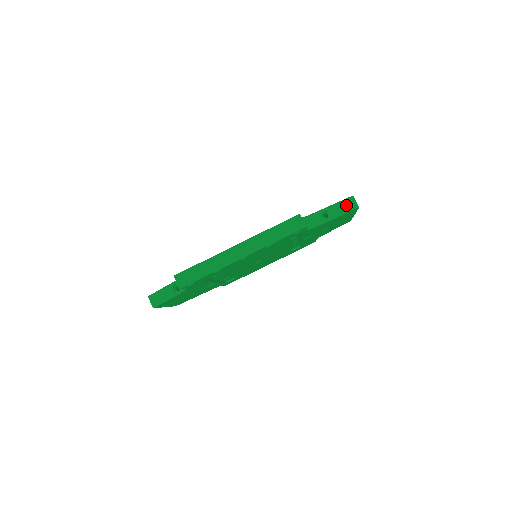
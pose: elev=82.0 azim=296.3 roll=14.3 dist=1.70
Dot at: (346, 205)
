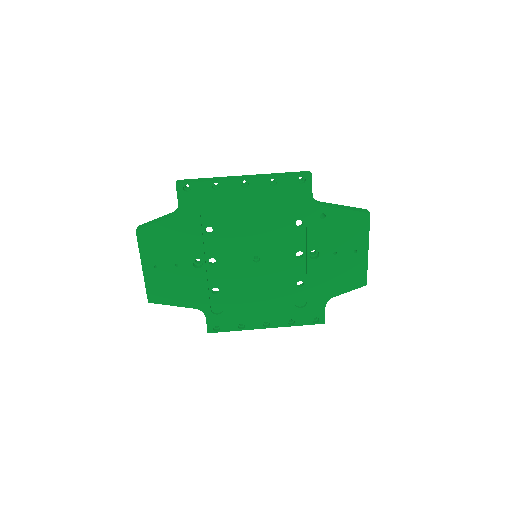
Dot at: (358, 209)
